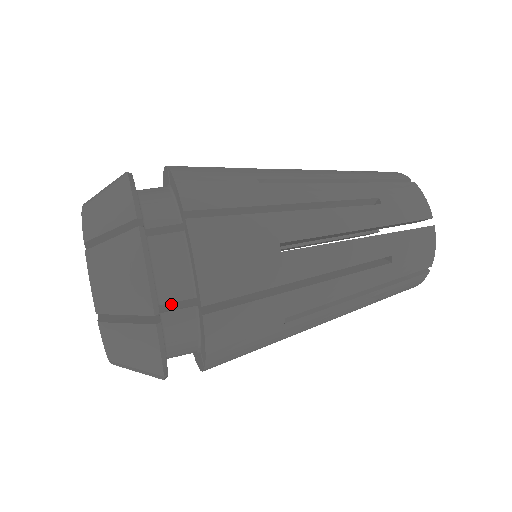
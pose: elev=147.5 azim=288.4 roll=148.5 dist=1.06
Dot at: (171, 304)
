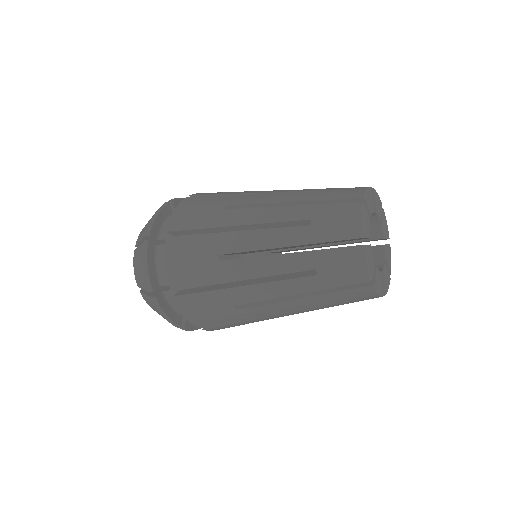
Dot at: occluded
